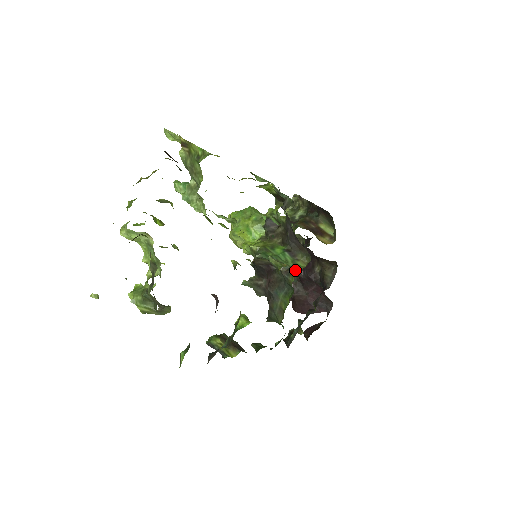
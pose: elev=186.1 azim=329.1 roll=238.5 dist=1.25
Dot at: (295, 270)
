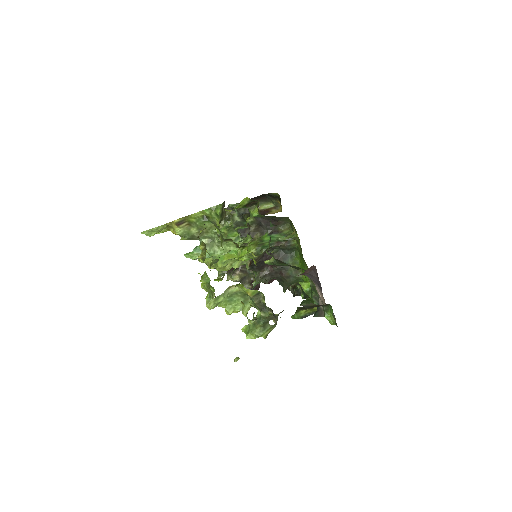
Dot at: occluded
